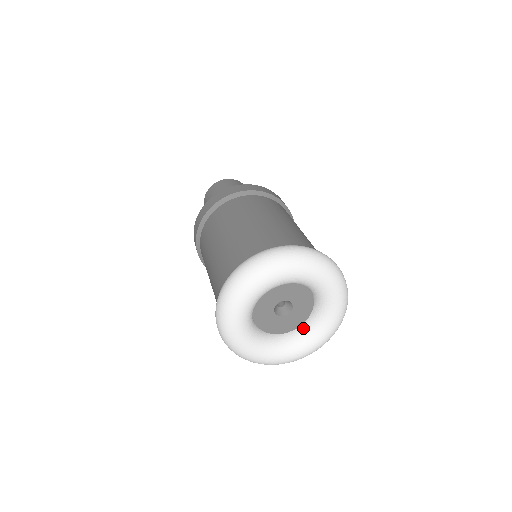
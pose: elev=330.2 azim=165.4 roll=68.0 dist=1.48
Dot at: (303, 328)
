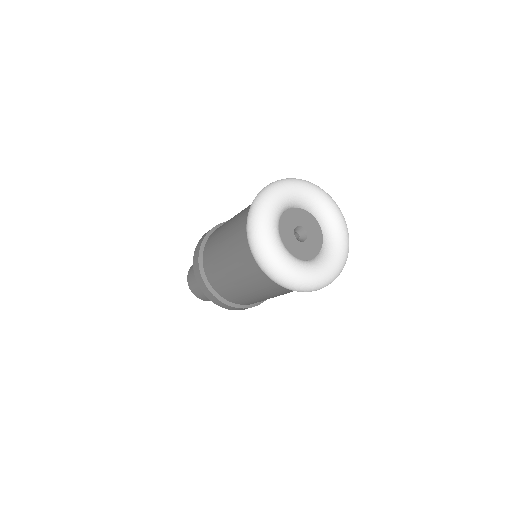
Dot at: (322, 251)
